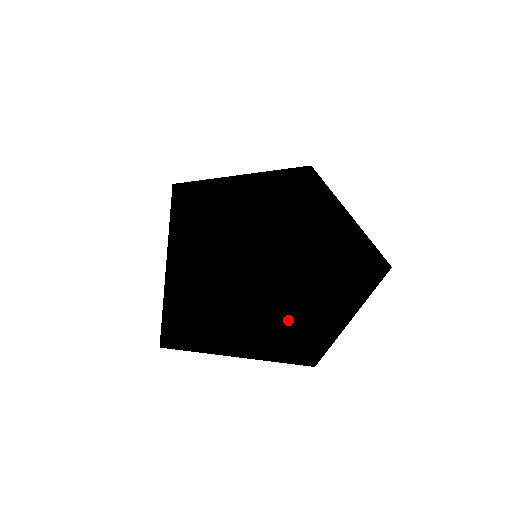
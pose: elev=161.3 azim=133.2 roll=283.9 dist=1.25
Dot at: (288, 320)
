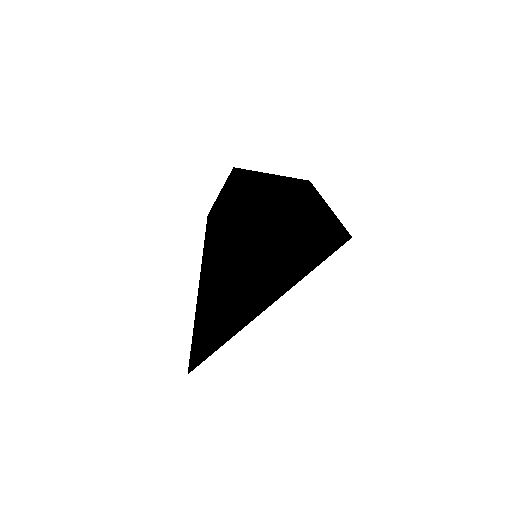
Dot at: (221, 229)
